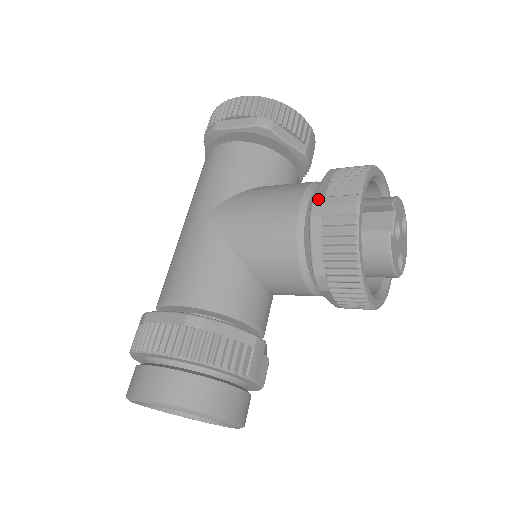
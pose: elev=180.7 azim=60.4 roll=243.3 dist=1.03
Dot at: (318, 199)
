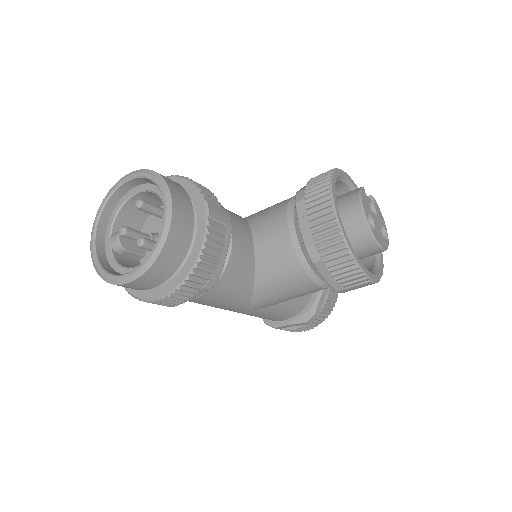
Dot at: occluded
